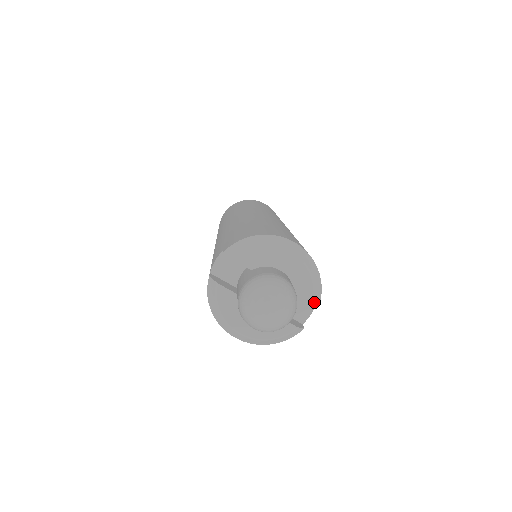
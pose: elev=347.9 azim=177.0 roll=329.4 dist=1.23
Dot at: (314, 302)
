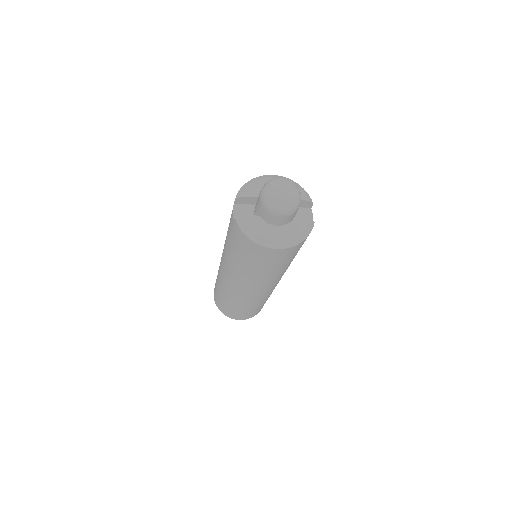
Dot at: (309, 200)
